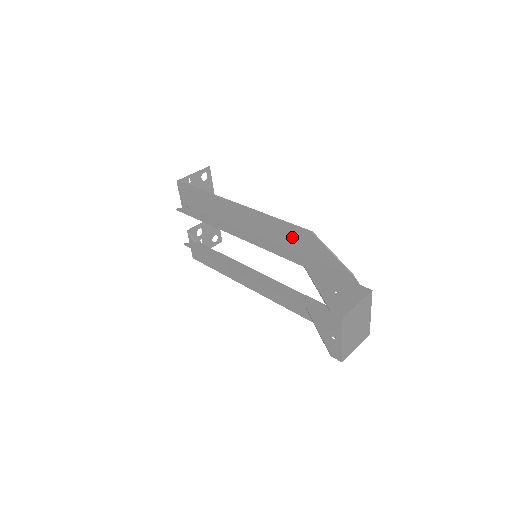
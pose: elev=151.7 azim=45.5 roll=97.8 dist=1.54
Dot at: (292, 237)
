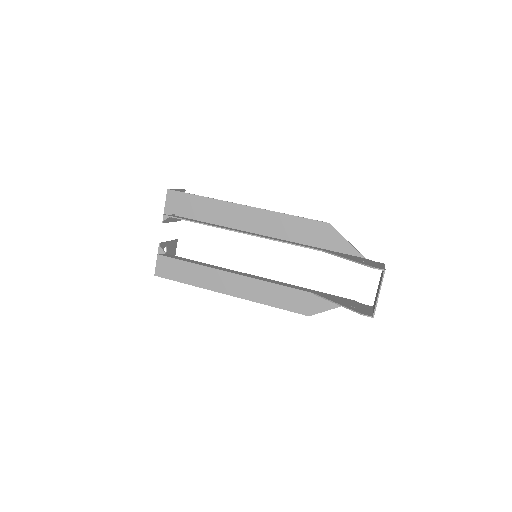
Dot at: (306, 231)
